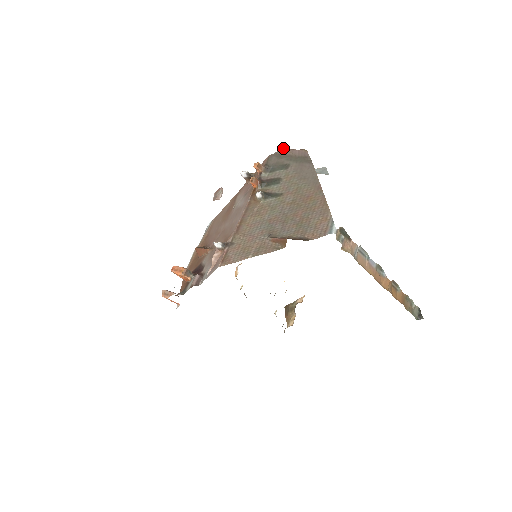
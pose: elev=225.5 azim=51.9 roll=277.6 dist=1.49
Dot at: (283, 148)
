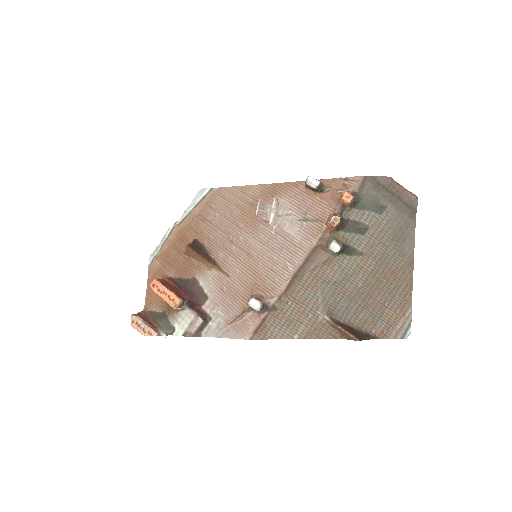
Dot at: occluded
